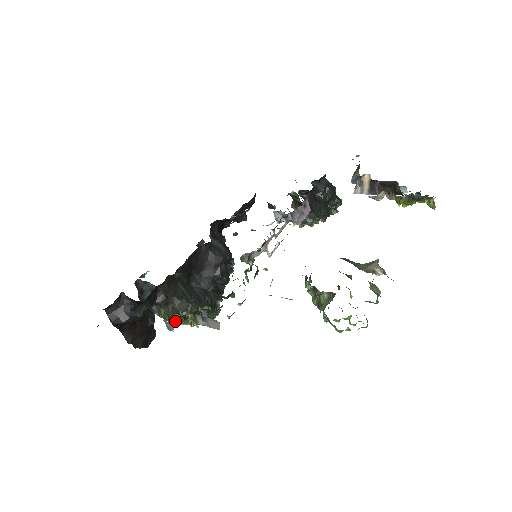
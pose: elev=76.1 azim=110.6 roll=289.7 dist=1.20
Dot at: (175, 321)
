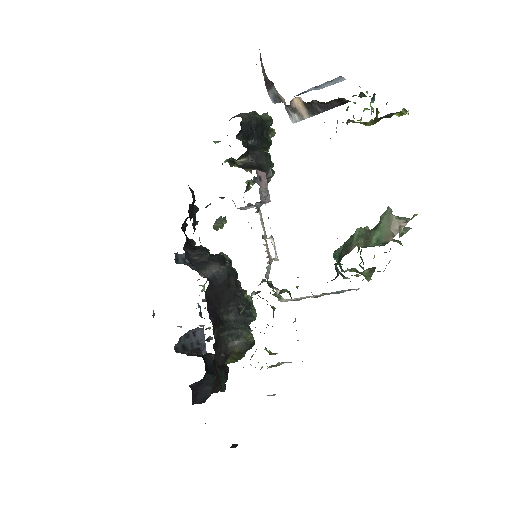
Dot at: occluded
